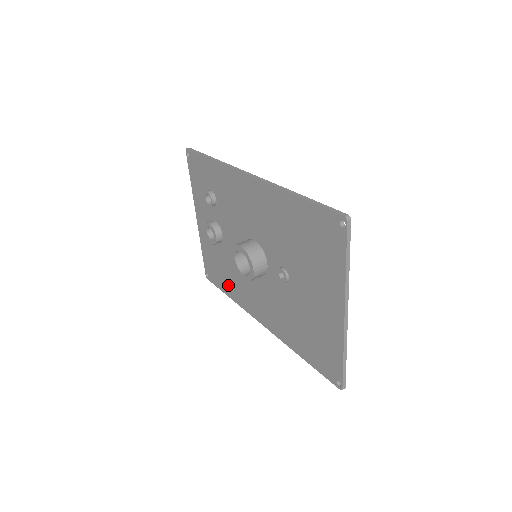
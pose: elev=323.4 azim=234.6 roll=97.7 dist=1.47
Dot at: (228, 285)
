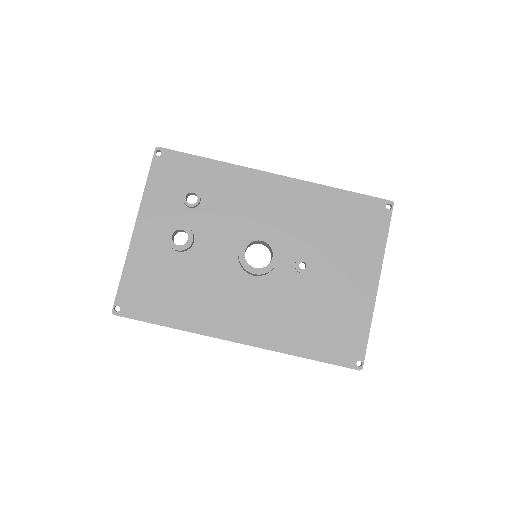
Dot at: (175, 308)
